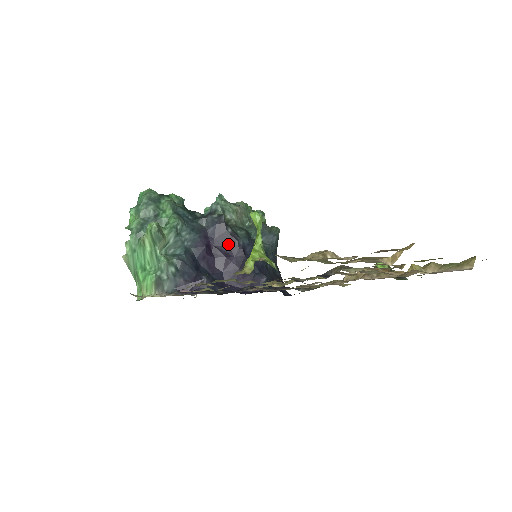
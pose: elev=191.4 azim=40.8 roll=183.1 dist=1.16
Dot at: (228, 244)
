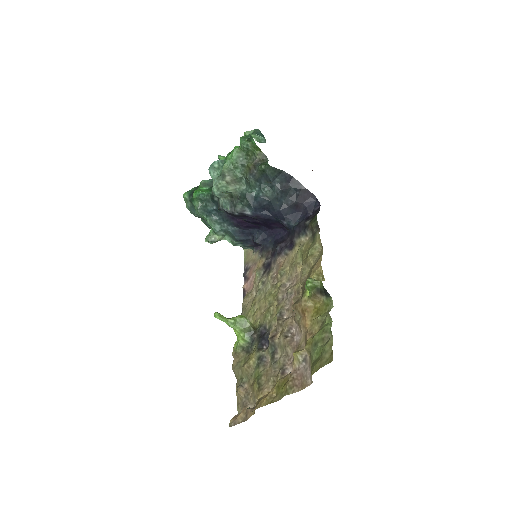
Dot at: (246, 216)
